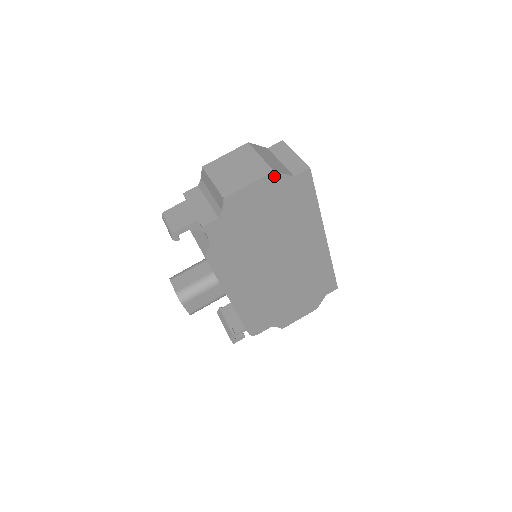
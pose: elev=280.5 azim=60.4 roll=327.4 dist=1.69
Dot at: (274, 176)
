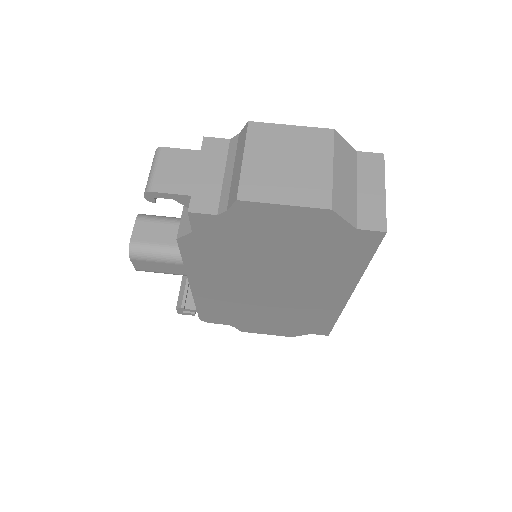
Dot at: (328, 214)
